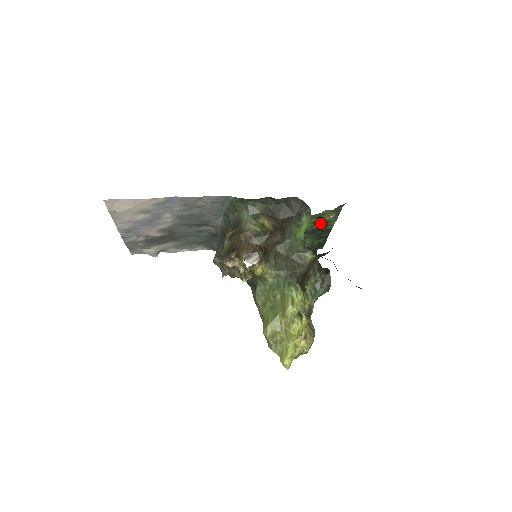
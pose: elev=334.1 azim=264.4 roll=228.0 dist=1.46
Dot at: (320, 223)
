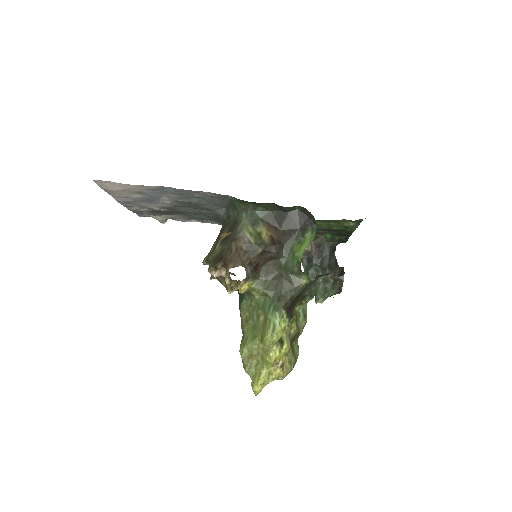
Dot at: (338, 226)
